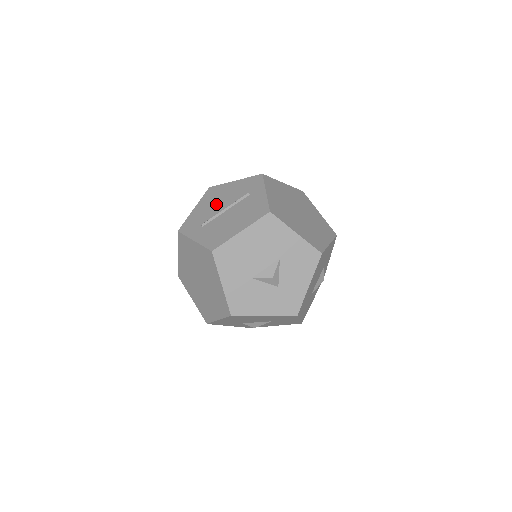
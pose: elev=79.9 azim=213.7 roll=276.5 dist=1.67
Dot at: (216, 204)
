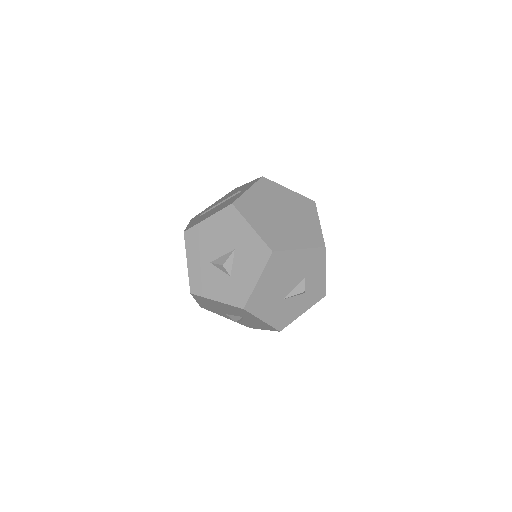
Dot at: (222, 200)
